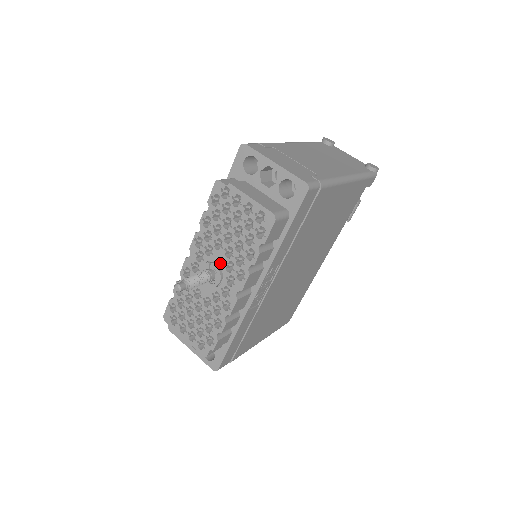
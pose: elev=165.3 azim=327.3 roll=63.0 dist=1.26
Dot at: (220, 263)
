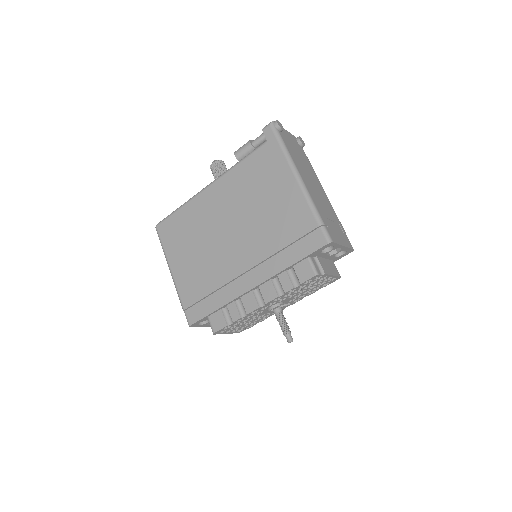
Dot at: (286, 301)
